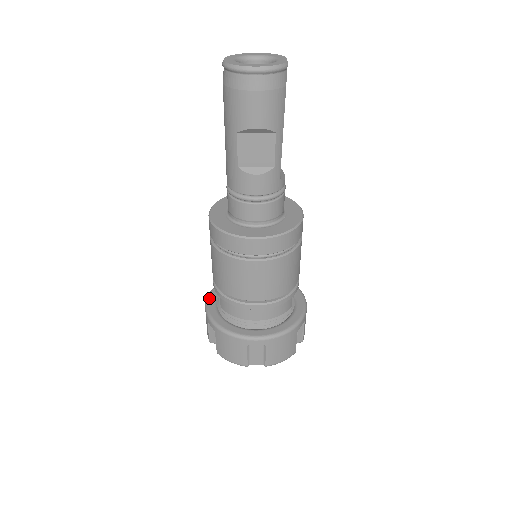
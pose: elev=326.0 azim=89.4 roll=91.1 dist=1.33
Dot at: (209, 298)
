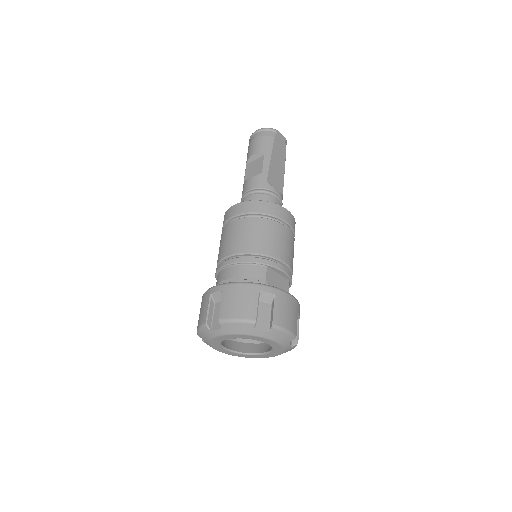
Dot at: occluded
